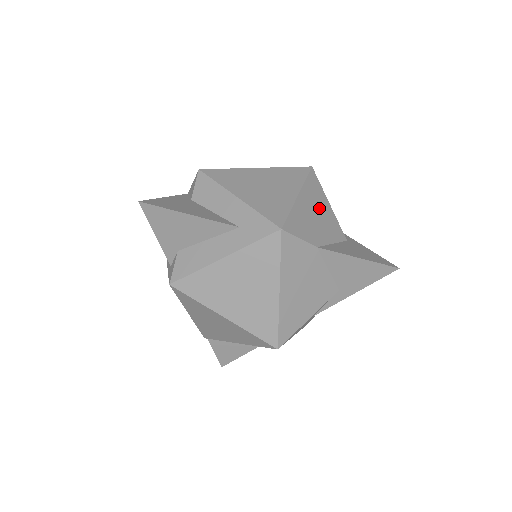
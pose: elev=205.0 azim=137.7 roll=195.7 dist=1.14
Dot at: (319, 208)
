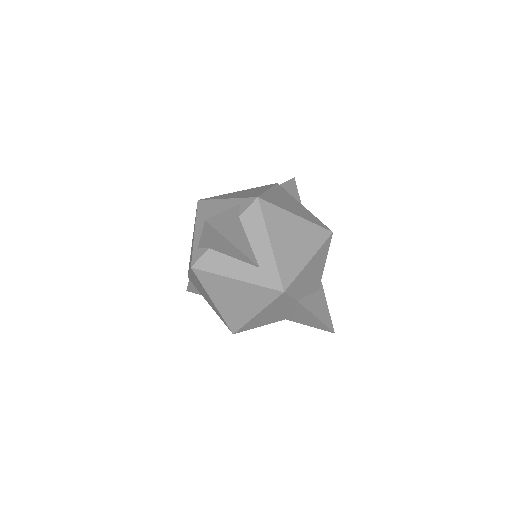
Dot at: (317, 268)
